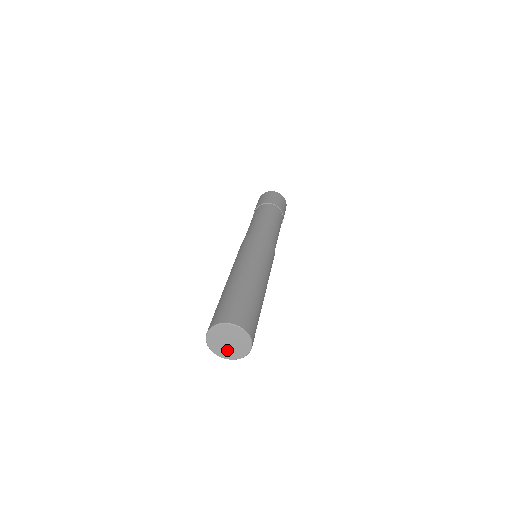
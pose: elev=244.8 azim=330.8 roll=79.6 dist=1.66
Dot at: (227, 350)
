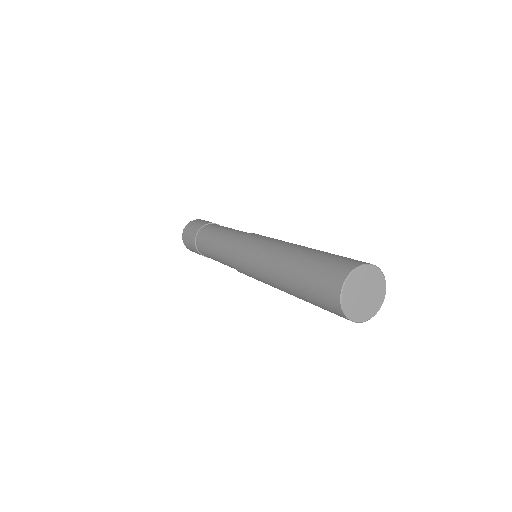
Dot at: (363, 307)
